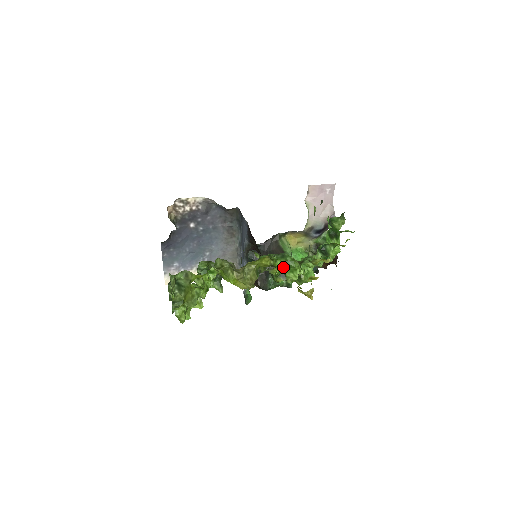
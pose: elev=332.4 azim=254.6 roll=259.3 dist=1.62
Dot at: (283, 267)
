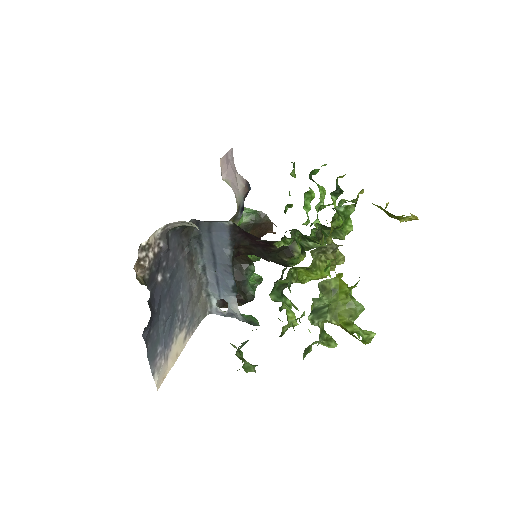
Dot at: (343, 222)
